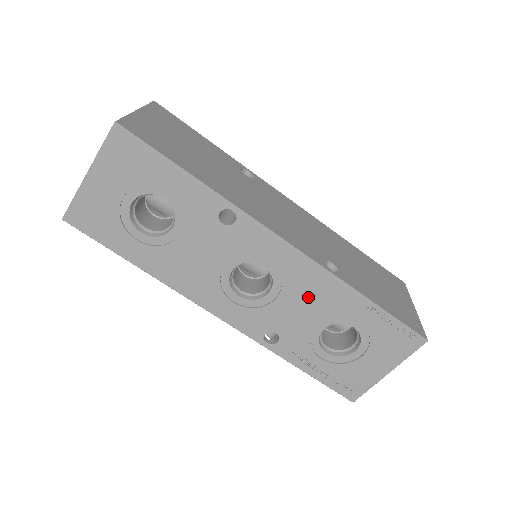
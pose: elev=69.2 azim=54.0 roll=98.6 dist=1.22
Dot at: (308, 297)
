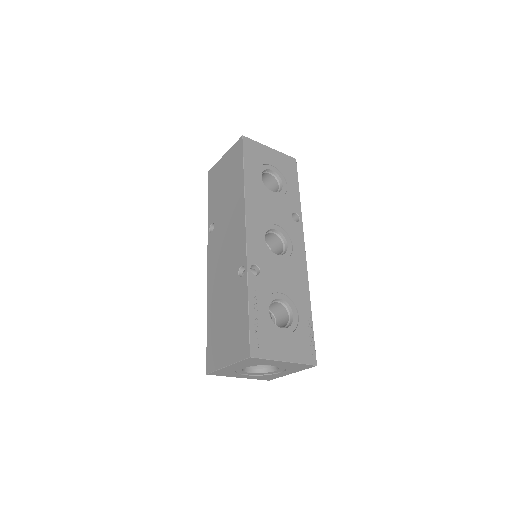
Dot at: (291, 277)
